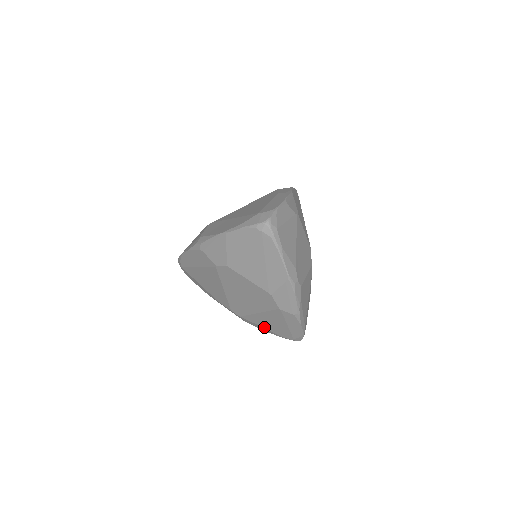
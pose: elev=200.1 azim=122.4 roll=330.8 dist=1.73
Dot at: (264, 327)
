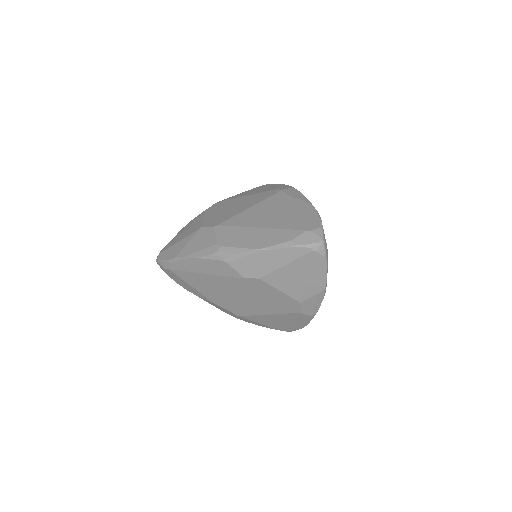
Dot at: (261, 323)
